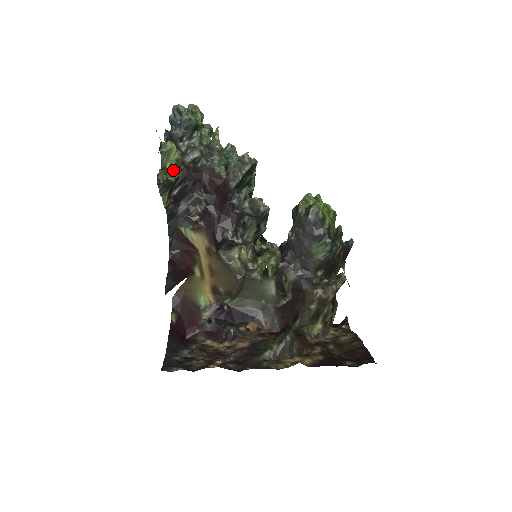
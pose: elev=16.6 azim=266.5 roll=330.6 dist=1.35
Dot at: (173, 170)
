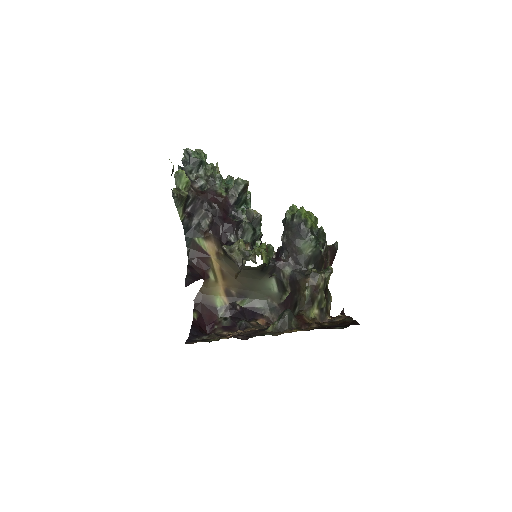
Dot at: occluded
